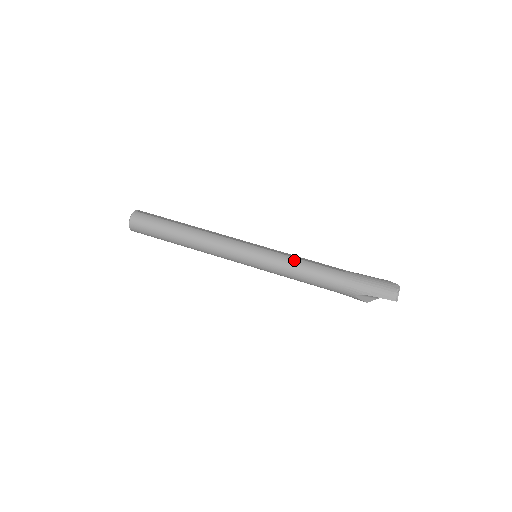
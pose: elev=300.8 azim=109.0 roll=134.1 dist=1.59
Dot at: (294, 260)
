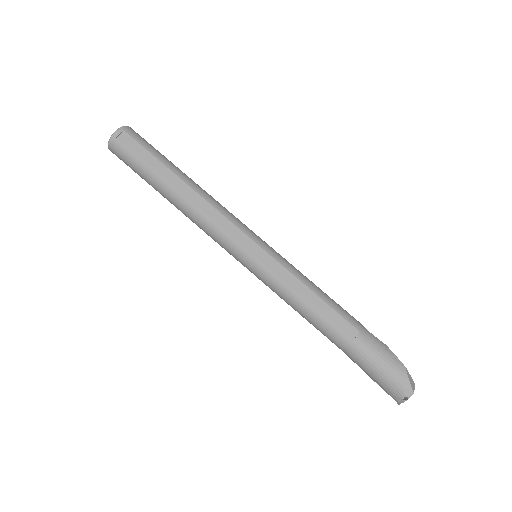
Dot at: (293, 297)
